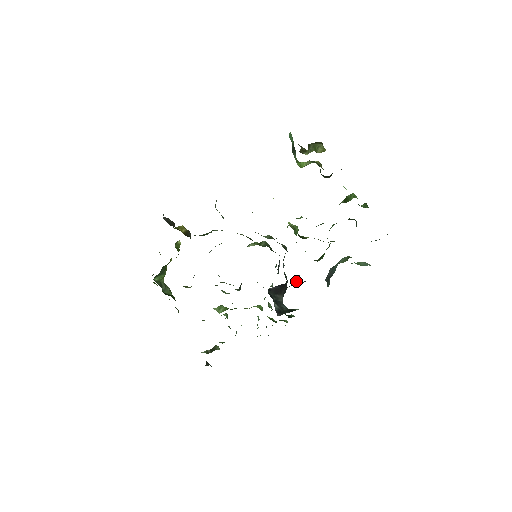
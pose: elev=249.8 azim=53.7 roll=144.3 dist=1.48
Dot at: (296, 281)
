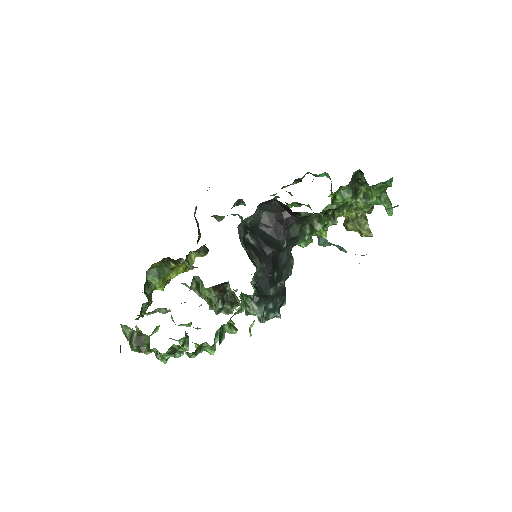
Dot at: (281, 233)
